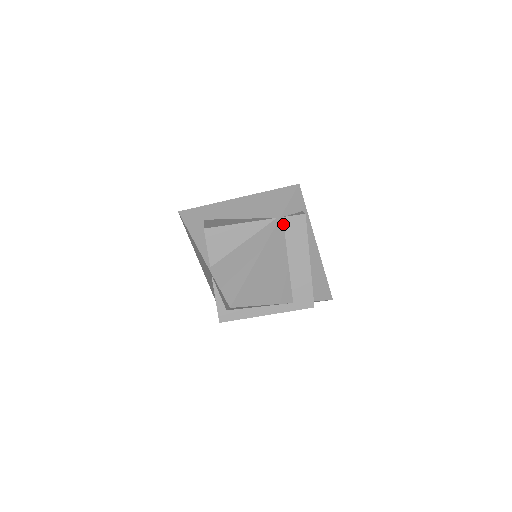
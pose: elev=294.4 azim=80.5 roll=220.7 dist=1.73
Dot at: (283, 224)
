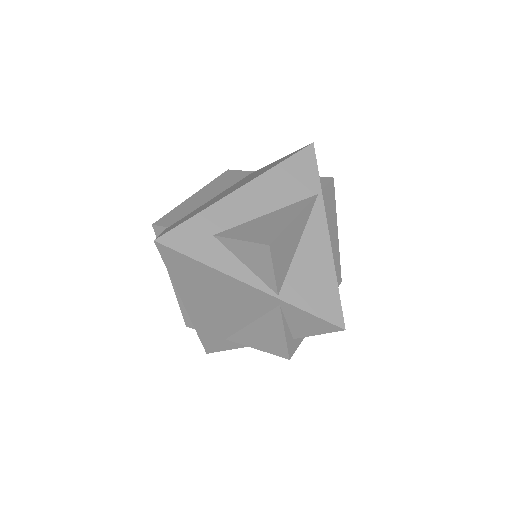
Dot at: occluded
